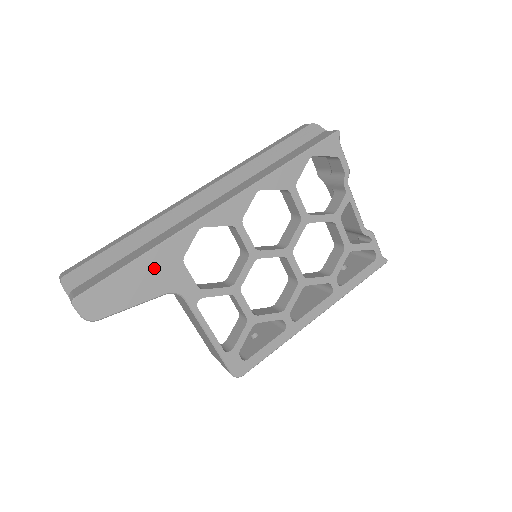
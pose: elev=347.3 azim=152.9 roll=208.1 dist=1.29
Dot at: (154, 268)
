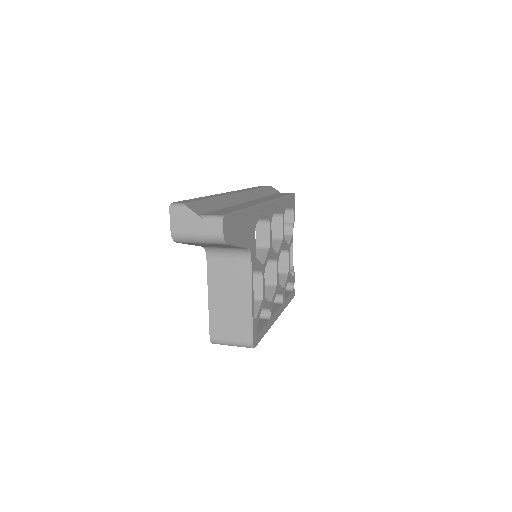
Dot at: (248, 223)
